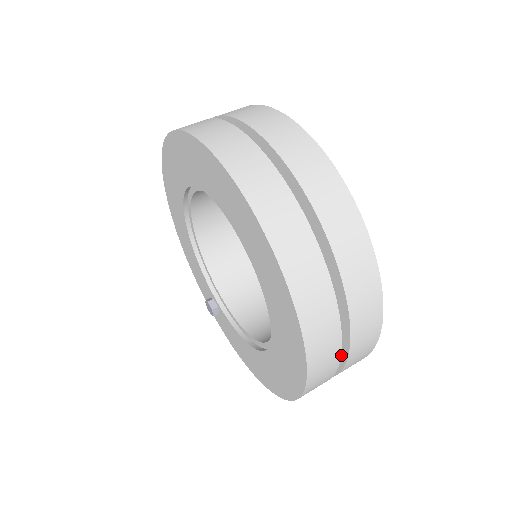
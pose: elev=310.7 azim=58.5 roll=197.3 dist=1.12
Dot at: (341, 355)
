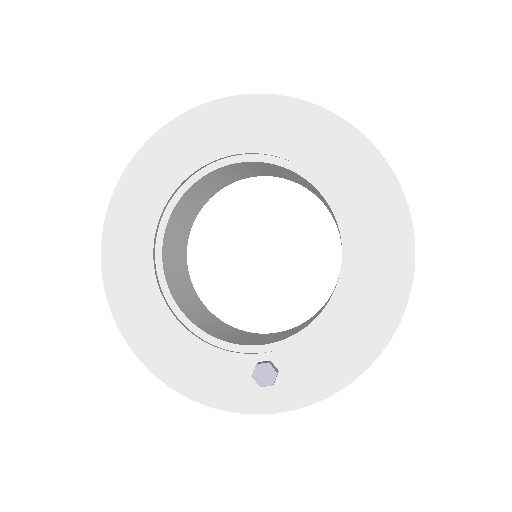
Dot at: occluded
